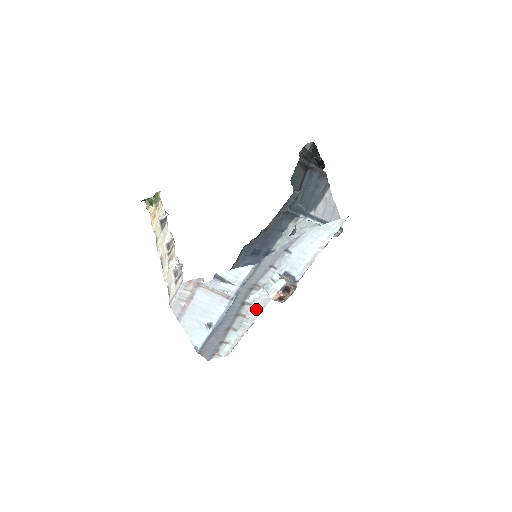
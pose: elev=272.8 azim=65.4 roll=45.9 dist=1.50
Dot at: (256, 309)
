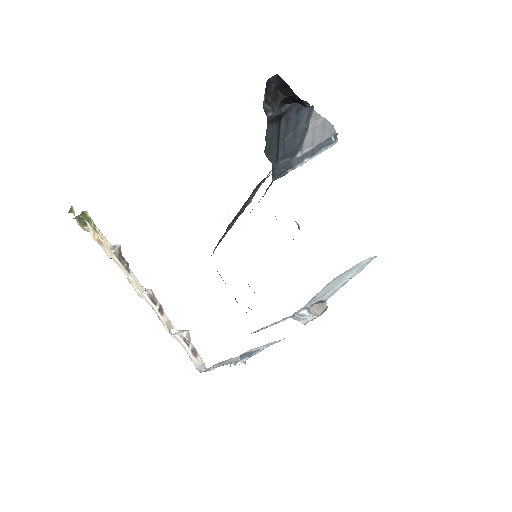
Dot at: occluded
